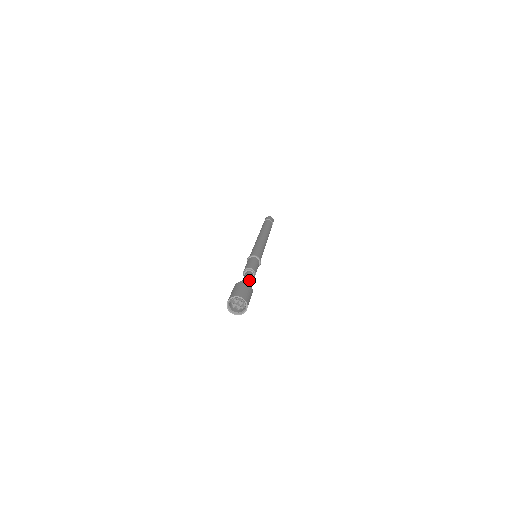
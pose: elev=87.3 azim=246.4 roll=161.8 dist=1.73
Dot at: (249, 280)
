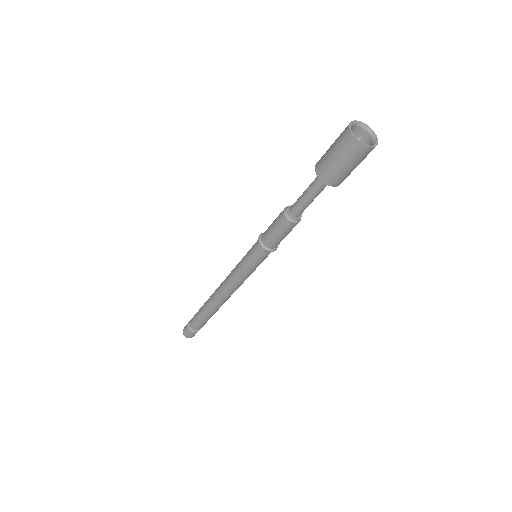
Dot at: occluded
